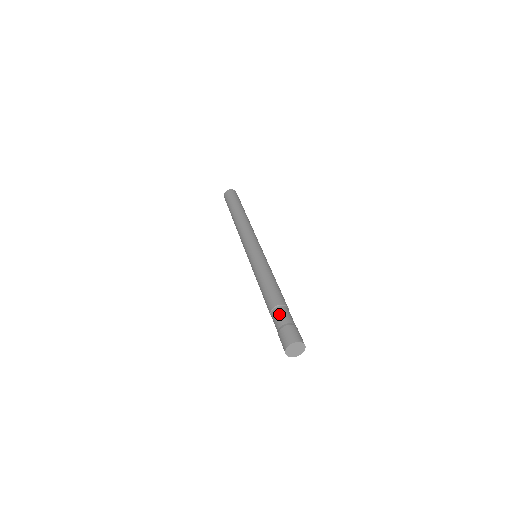
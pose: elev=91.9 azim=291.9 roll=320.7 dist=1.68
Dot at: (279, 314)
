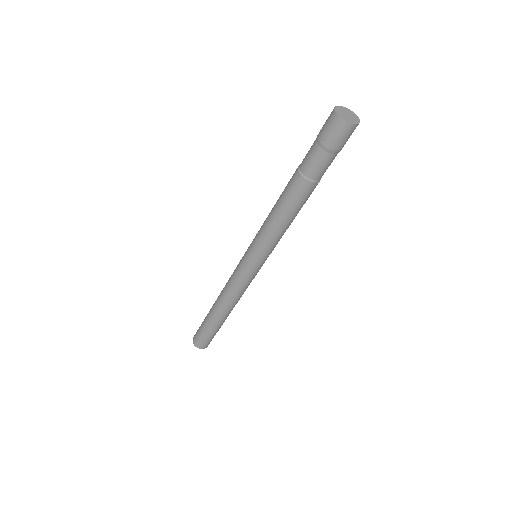
Dot at: occluded
